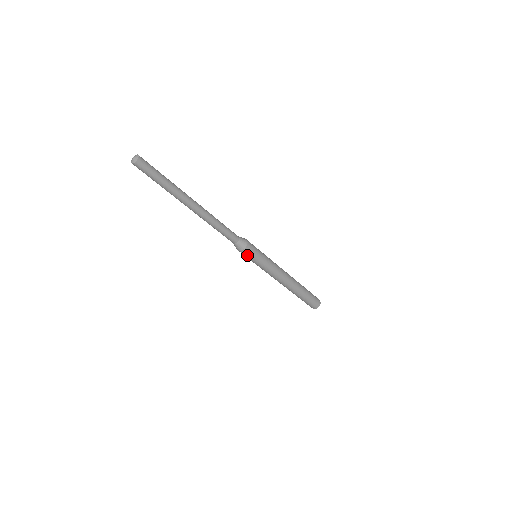
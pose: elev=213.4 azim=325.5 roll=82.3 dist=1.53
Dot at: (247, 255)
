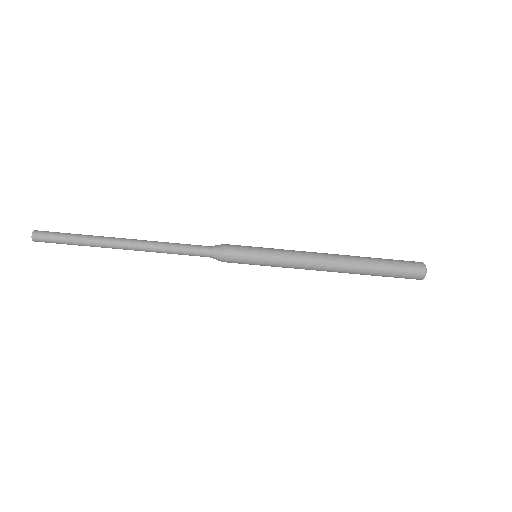
Dot at: (237, 253)
